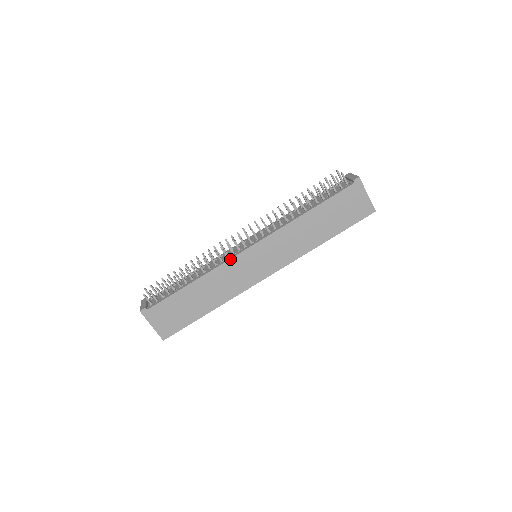
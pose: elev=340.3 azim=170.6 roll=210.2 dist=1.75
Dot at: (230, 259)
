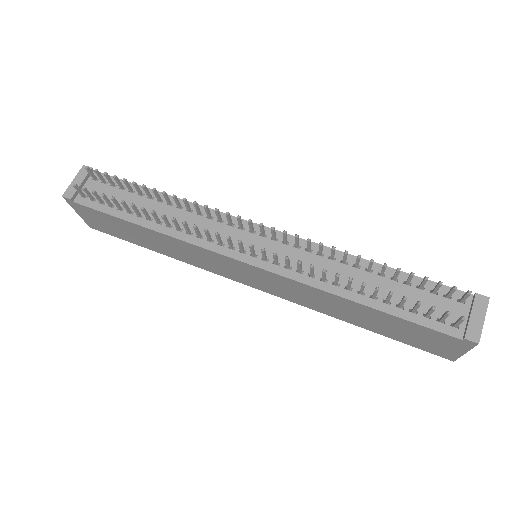
Dot at: (208, 250)
